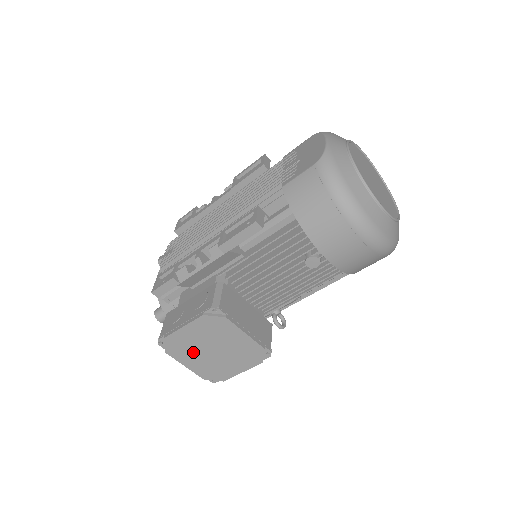
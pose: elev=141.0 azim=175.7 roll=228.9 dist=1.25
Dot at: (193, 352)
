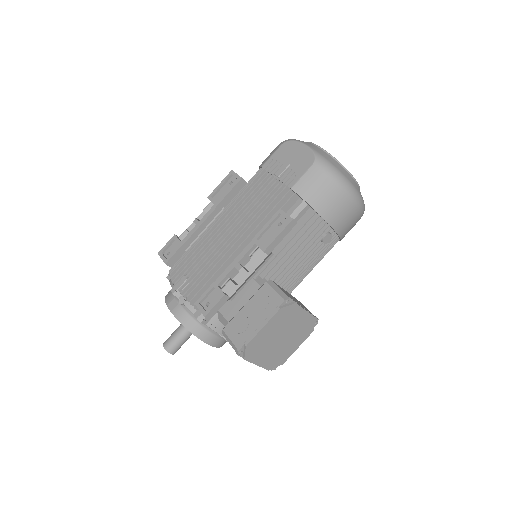
Dot at: (266, 348)
